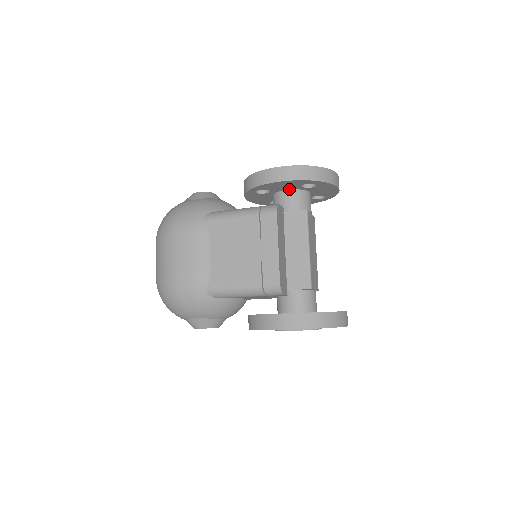
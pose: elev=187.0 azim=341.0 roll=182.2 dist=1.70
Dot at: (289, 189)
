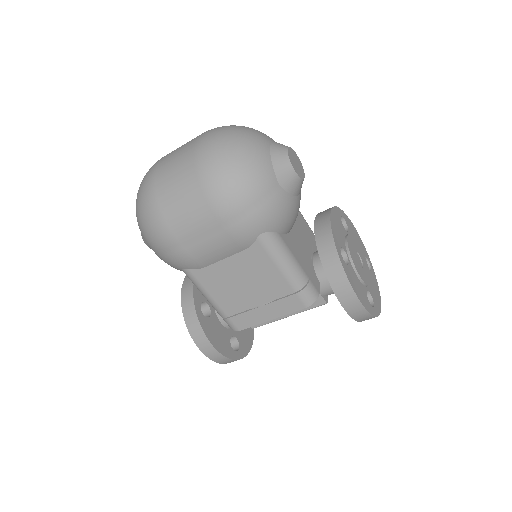
Dot at: occluded
